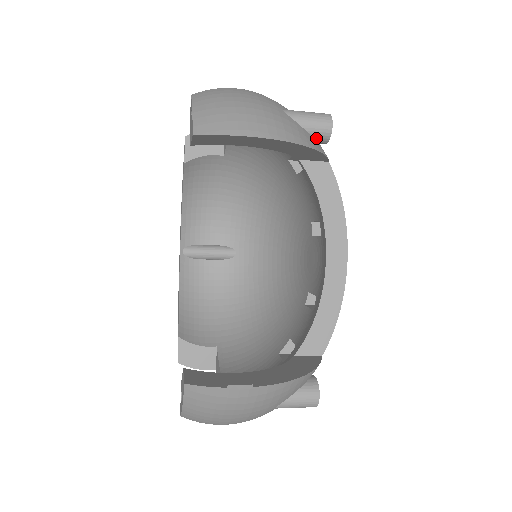
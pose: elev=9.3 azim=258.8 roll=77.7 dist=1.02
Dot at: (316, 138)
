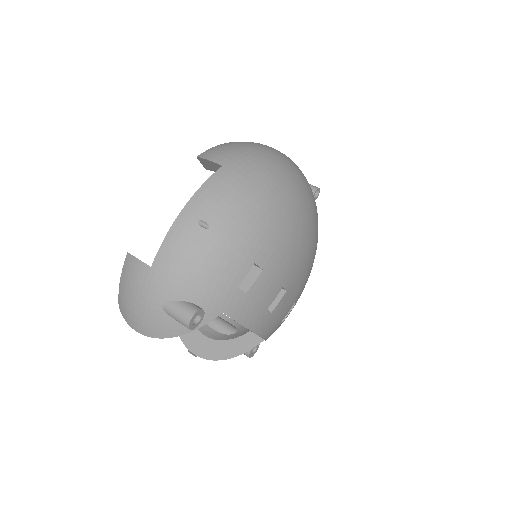
Dot at: occluded
